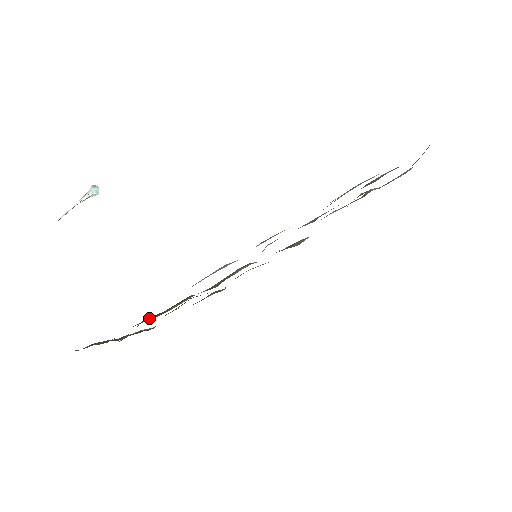
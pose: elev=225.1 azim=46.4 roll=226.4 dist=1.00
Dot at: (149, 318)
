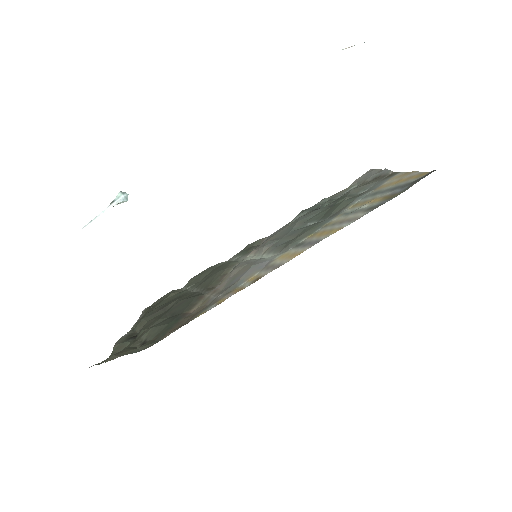
Dot at: (176, 321)
